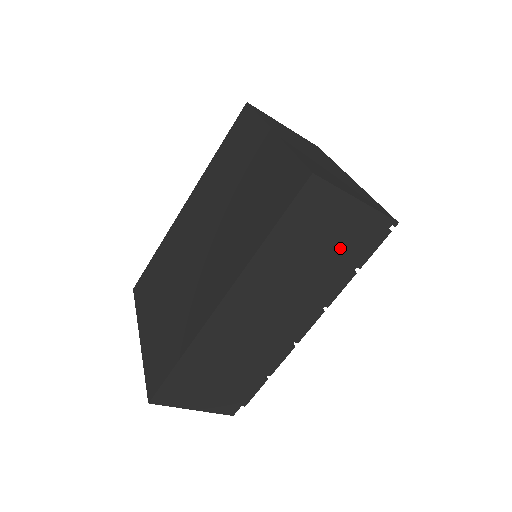
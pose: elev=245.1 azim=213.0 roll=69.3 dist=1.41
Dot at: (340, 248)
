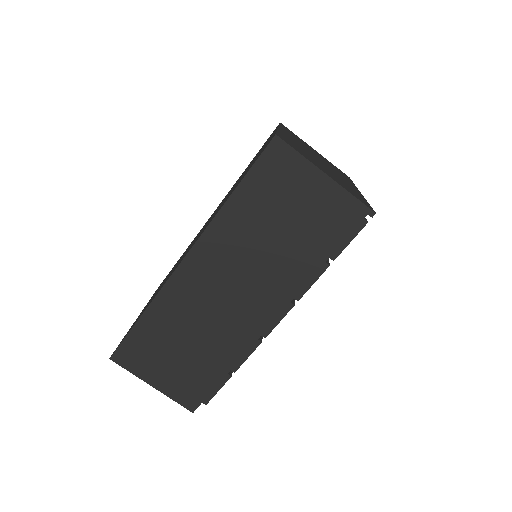
Dot at: (309, 228)
